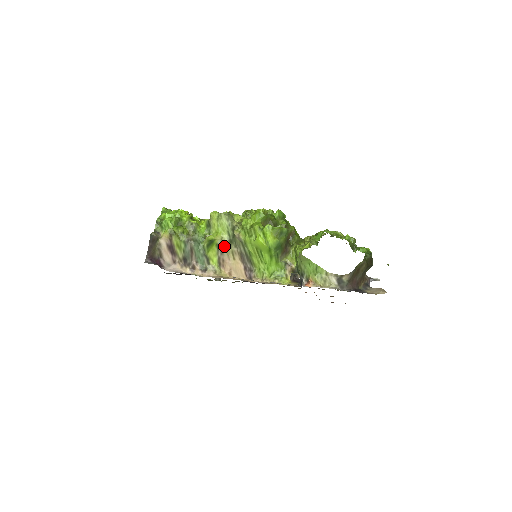
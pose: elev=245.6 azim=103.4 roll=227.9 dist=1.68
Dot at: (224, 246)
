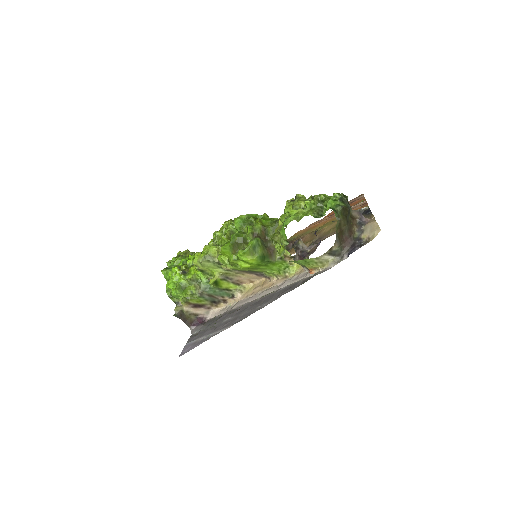
Dot at: (227, 275)
